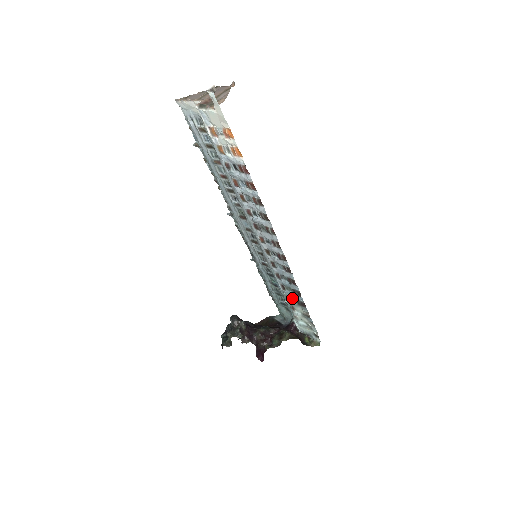
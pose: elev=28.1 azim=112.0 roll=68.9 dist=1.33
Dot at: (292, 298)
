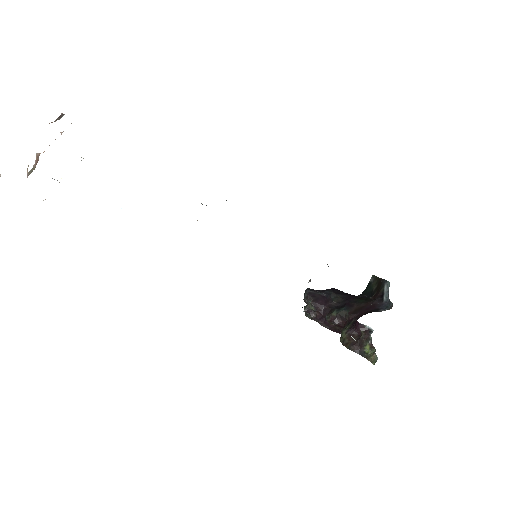
Dot at: occluded
